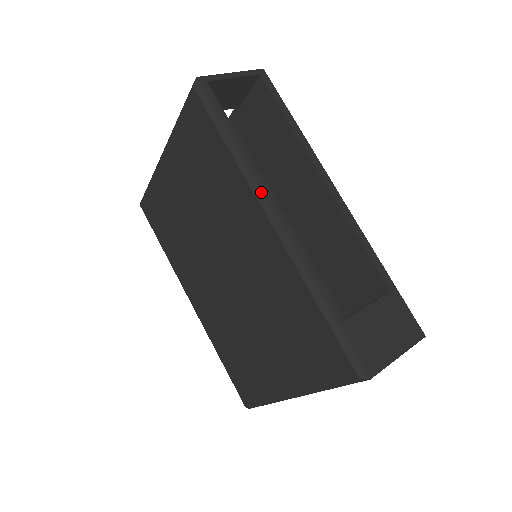
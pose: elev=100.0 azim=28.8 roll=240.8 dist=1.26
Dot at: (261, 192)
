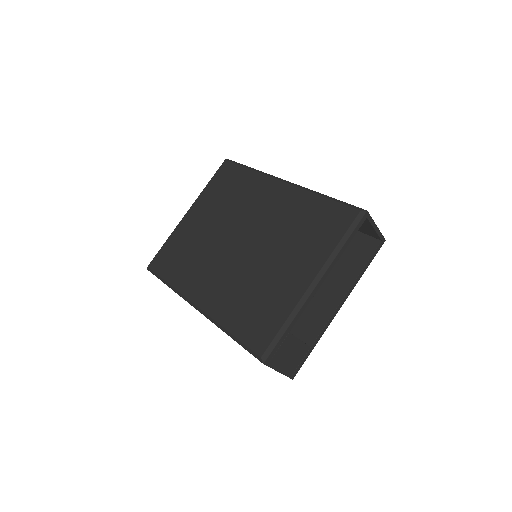
Dot at: (273, 176)
